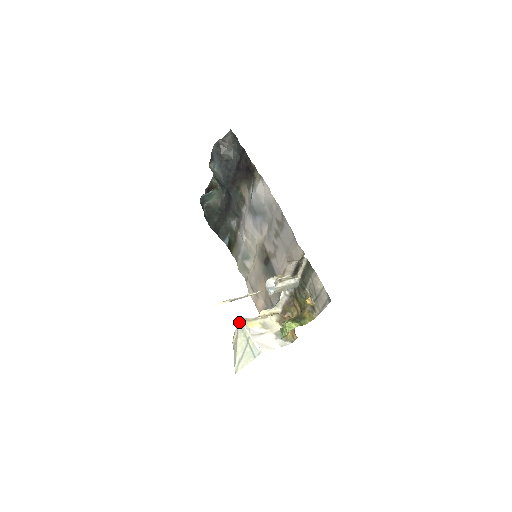
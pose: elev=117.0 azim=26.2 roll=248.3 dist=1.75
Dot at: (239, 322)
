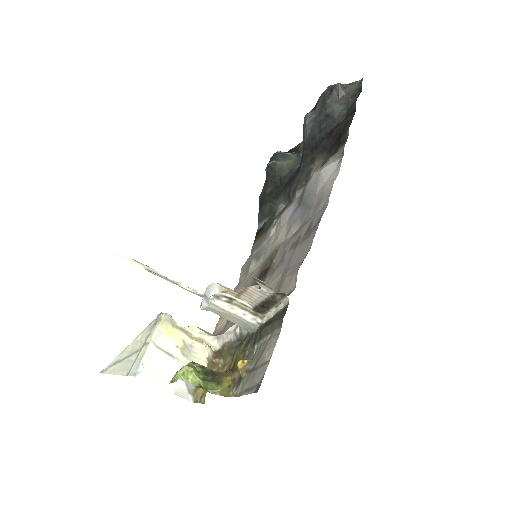
Dot at: (159, 315)
